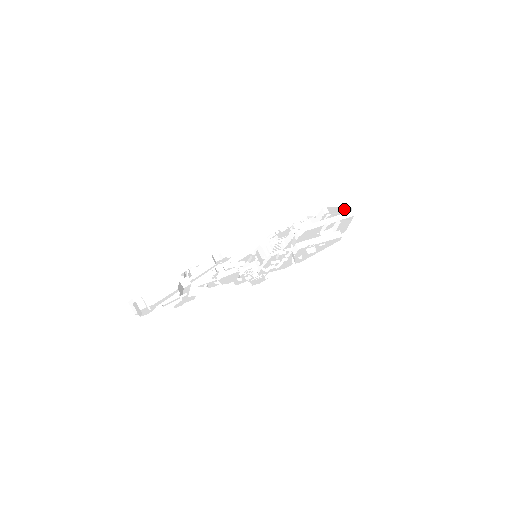
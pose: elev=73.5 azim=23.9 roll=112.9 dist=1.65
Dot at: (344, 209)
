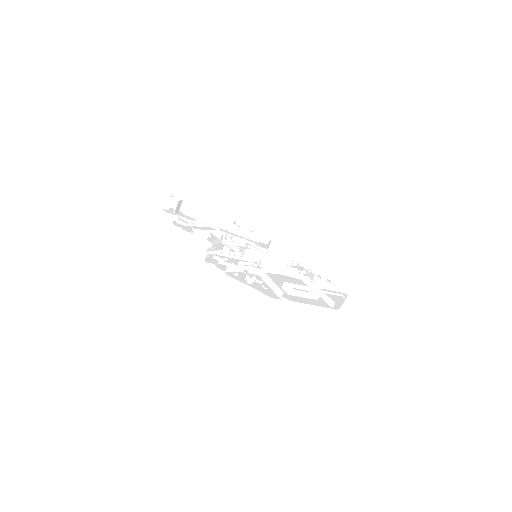
Dot at: occluded
